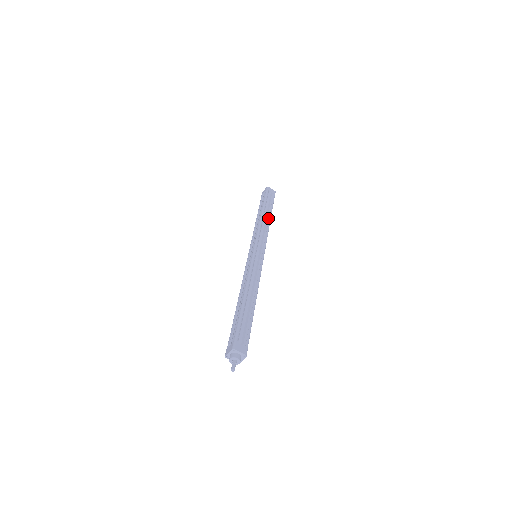
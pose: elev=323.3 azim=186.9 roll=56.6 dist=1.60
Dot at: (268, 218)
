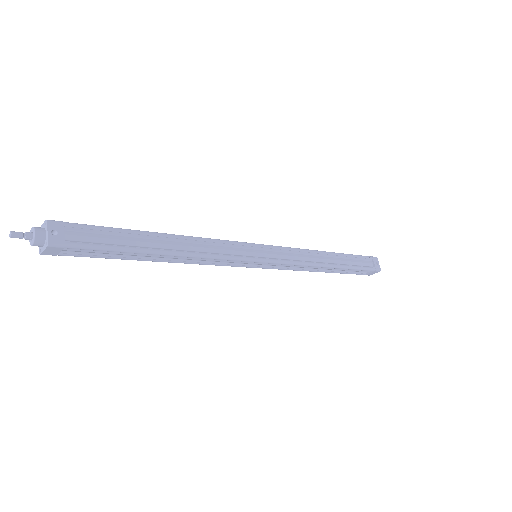
Dot at: occluded
